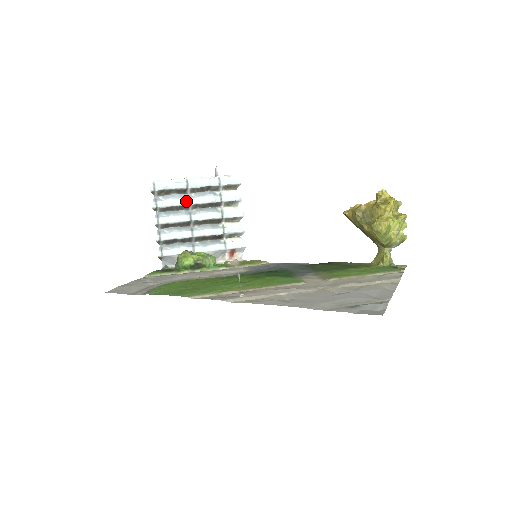
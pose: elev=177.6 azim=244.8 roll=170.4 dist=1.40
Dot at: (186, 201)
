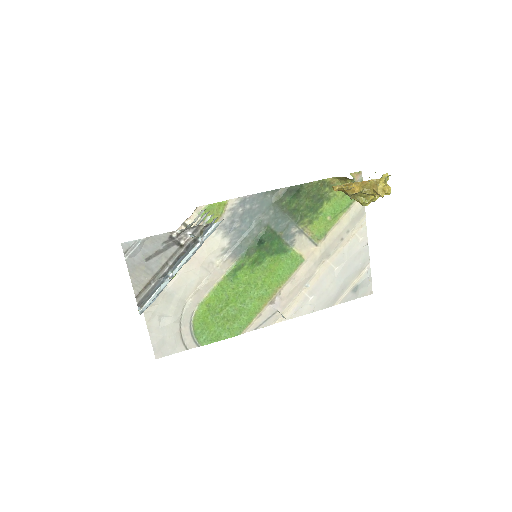
Dot at: occluded
